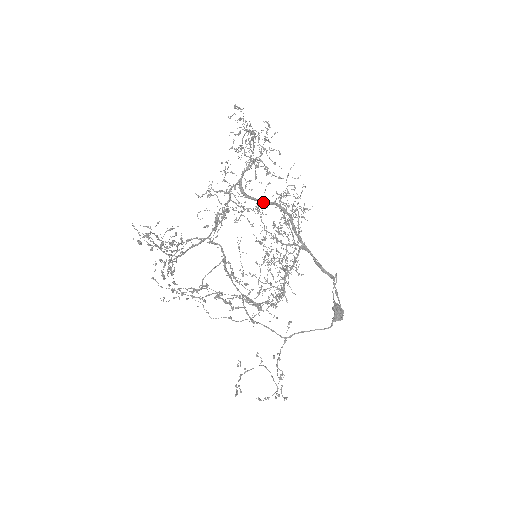
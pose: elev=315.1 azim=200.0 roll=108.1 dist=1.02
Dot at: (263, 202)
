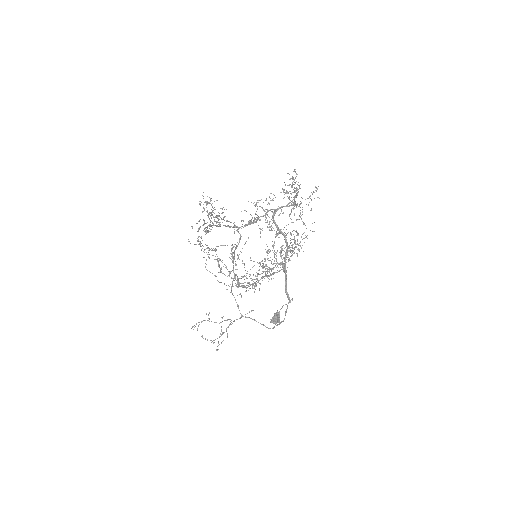
Dot at: (279, 230)
